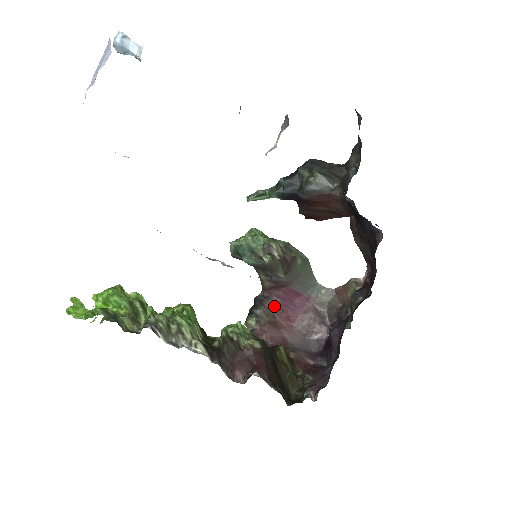
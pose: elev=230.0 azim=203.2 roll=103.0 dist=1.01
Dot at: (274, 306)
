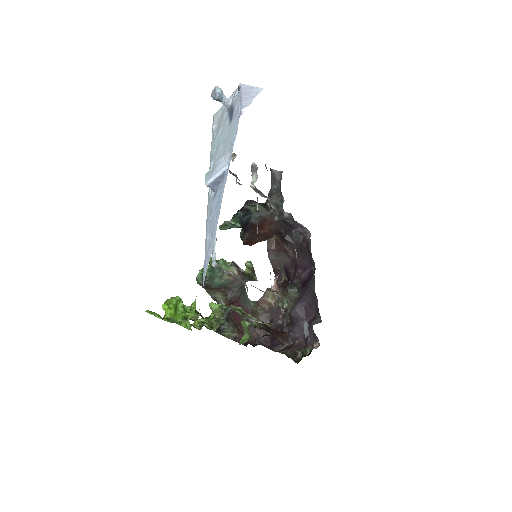
Dot at: (235, 319)
